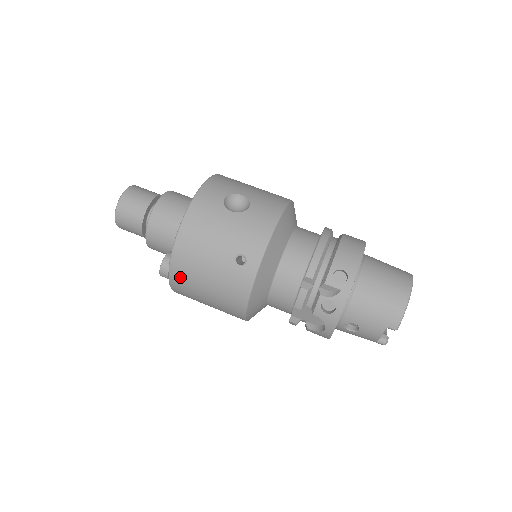
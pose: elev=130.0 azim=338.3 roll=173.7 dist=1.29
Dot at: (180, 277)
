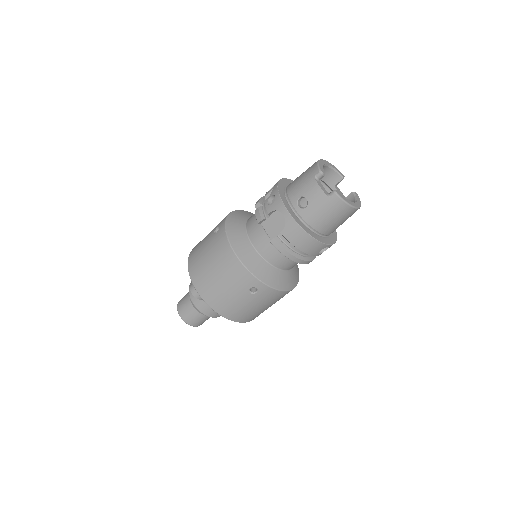
Dot at: (197, 276)
